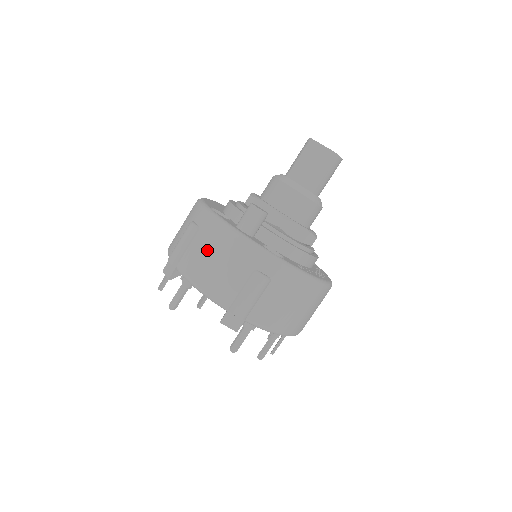
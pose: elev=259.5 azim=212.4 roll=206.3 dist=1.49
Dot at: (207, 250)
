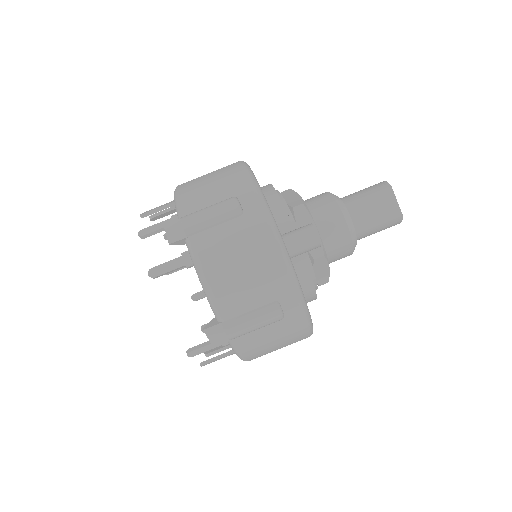
Dot at: (240, 248)
